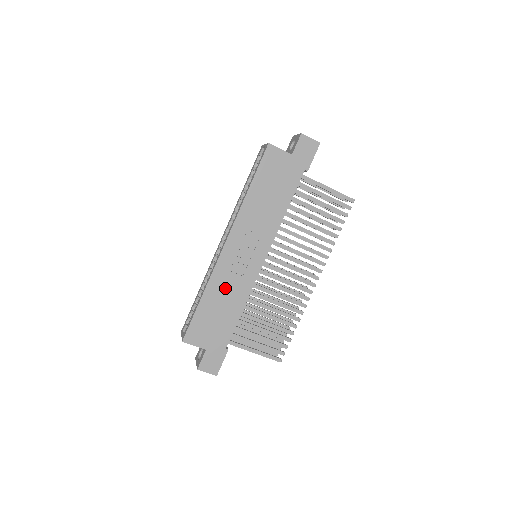
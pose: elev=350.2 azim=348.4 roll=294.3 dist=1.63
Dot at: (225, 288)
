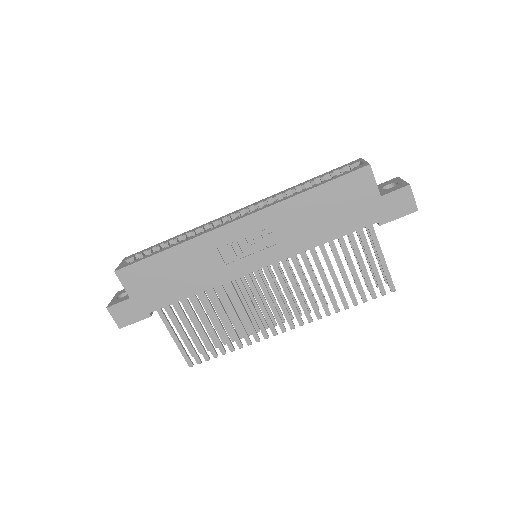
Dot at: (199, 260)
